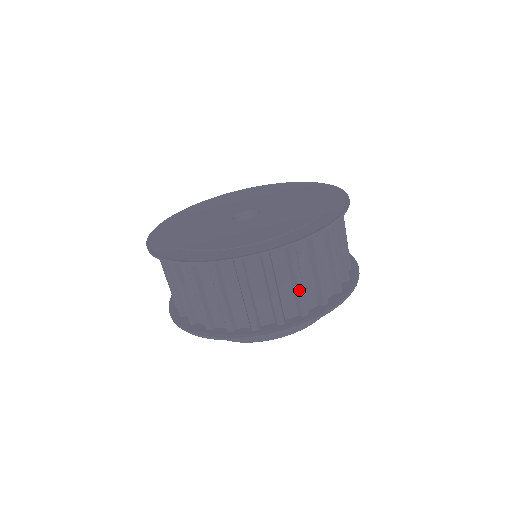
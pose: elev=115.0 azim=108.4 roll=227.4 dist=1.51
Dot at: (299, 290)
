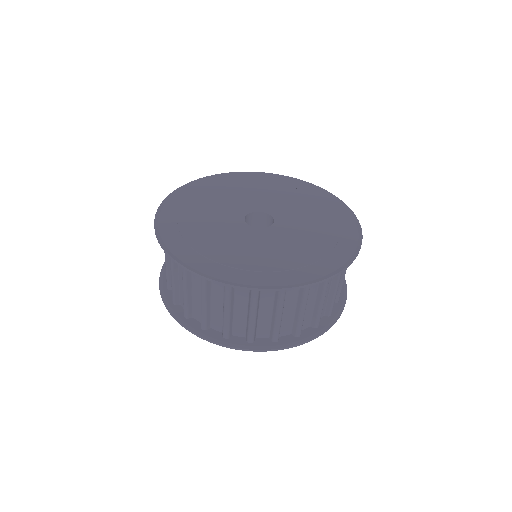
Dot at: (300, 317)
